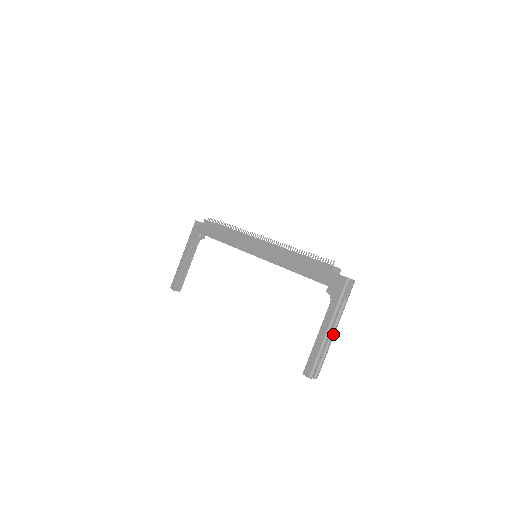
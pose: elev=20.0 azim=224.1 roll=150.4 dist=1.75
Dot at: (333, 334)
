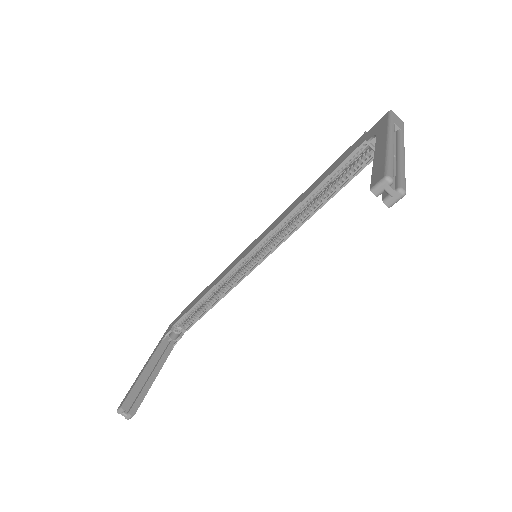
Dot at: (401, 152)
